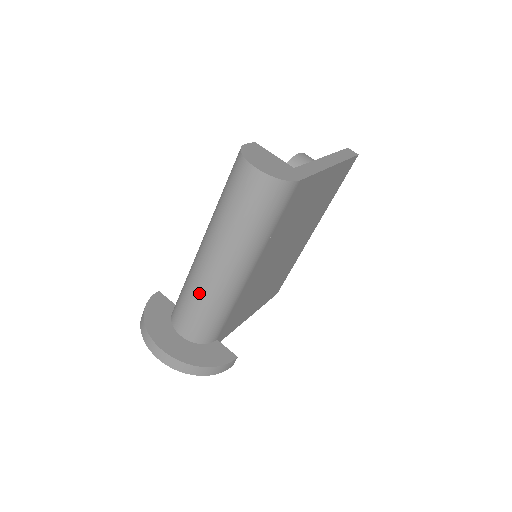
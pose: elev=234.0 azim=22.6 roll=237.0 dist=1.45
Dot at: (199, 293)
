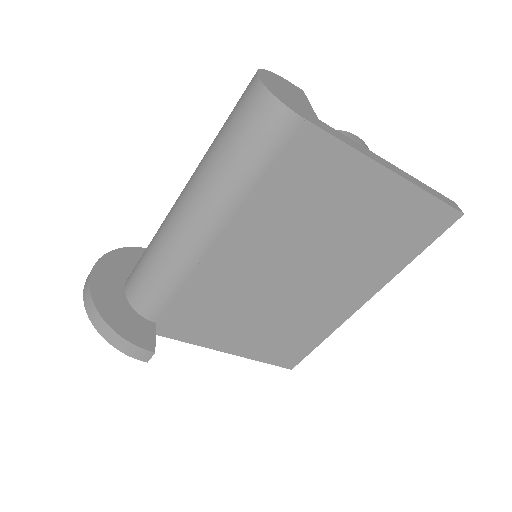
Dot at: (157, 236)
